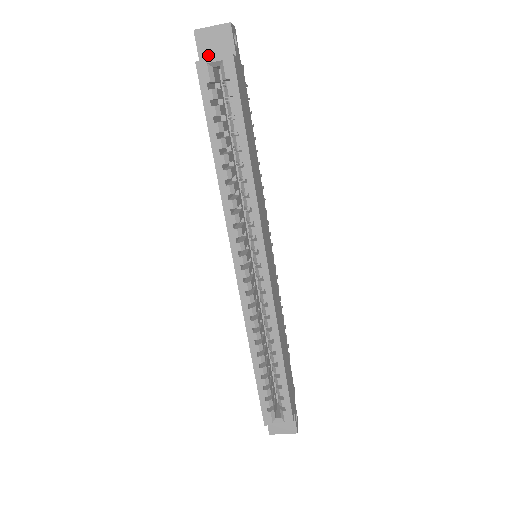
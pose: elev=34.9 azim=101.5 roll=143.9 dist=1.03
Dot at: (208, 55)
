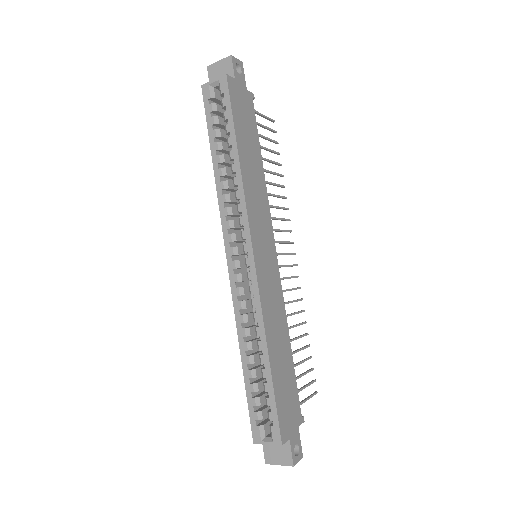
Dot at: occluded
